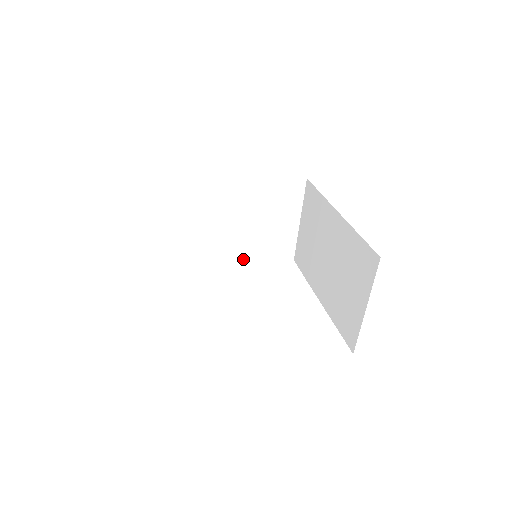
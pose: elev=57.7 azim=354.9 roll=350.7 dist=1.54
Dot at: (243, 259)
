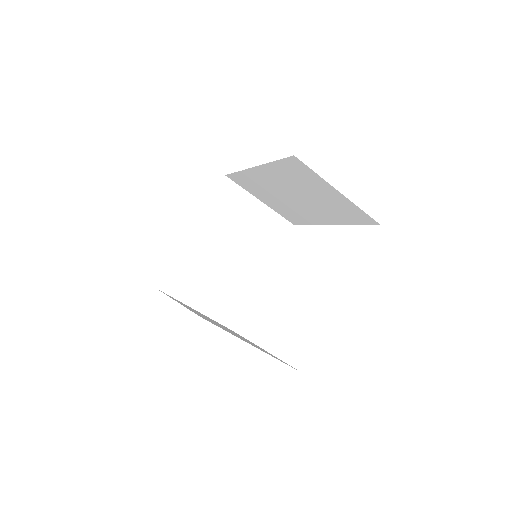
Dot at: (264, 267)
